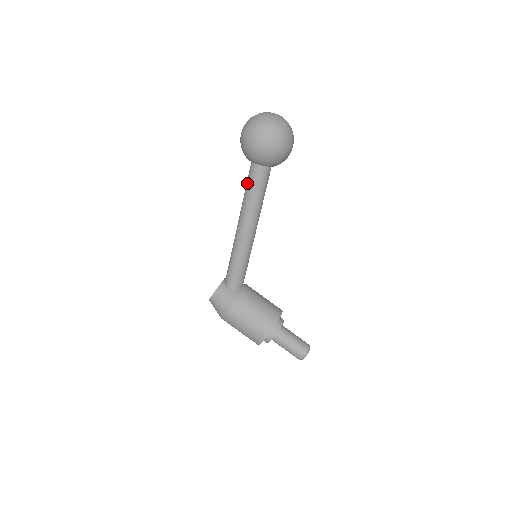
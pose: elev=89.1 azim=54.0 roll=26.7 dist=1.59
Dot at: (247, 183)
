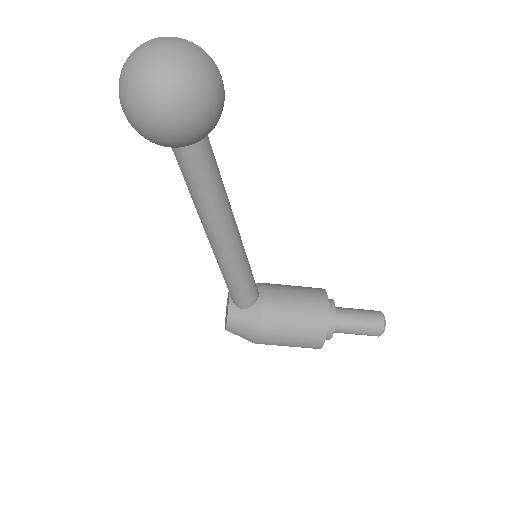
Dot at: occluded
